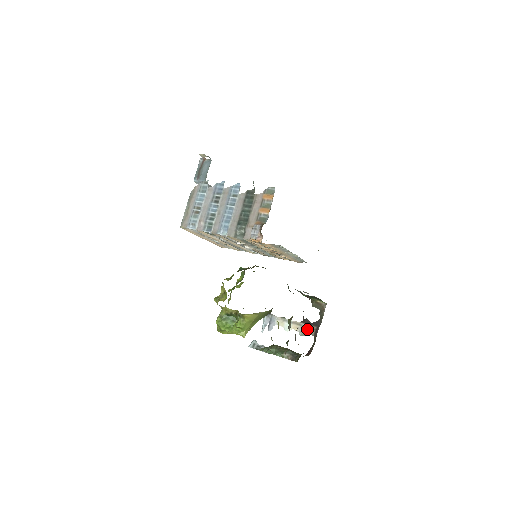
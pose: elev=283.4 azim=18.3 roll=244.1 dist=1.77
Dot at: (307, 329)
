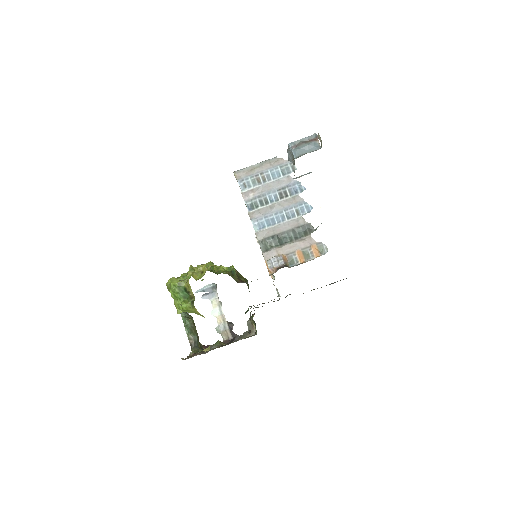
Dot at: (225, 331)
